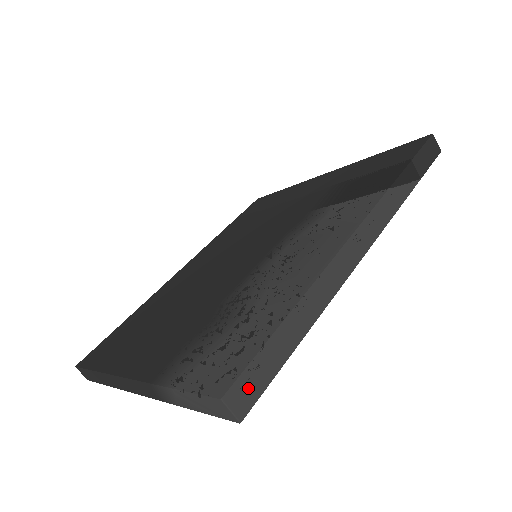
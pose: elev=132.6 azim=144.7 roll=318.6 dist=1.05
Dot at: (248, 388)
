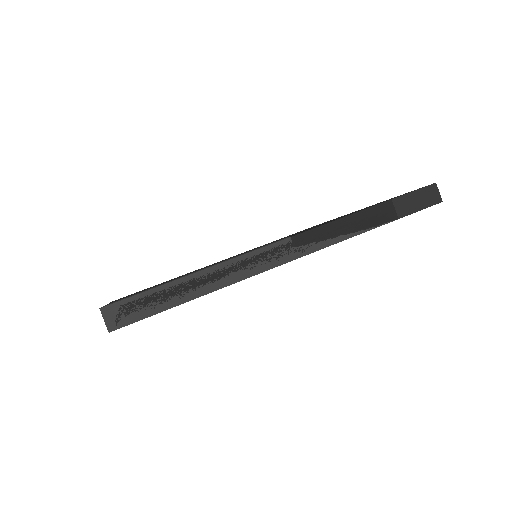
Dot at: (126, 312)
